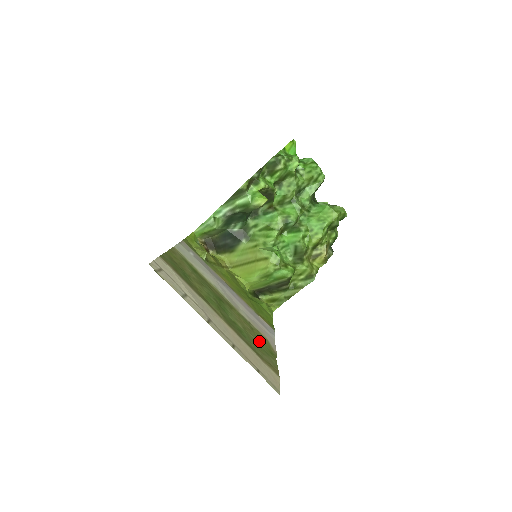
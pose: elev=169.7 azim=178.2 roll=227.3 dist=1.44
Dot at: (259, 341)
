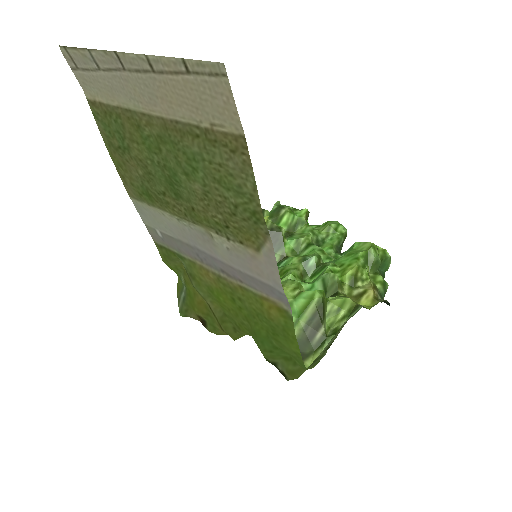
Dot at: (232, 210)
